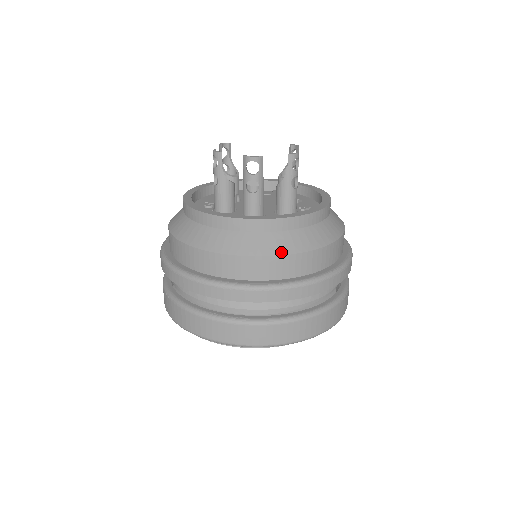
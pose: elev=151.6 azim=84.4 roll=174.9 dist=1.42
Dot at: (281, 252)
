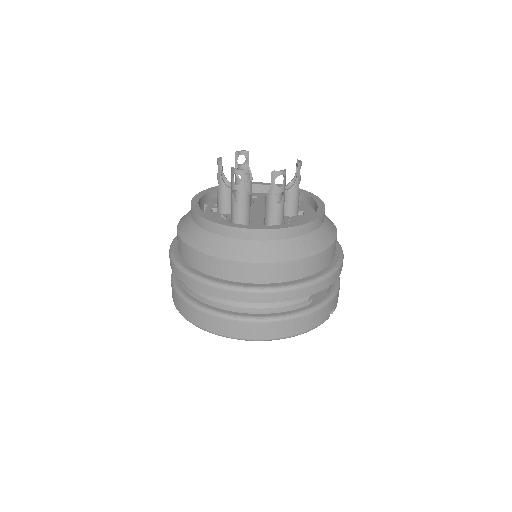
Dot at: (238, 258)
